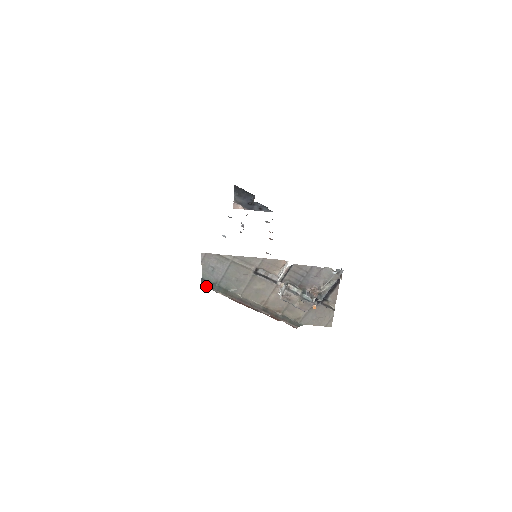
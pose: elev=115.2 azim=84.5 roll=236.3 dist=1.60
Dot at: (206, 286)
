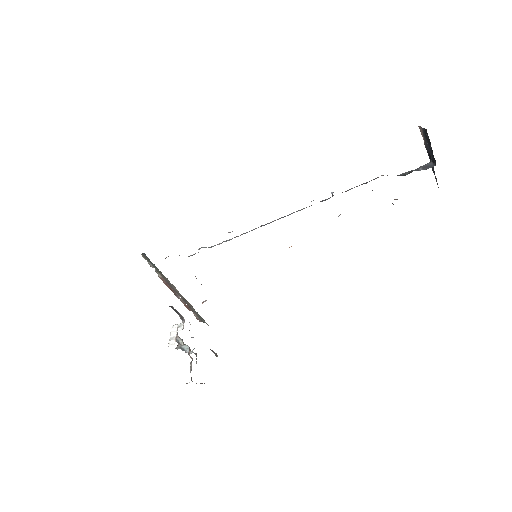
Dot at: (145, 258)
